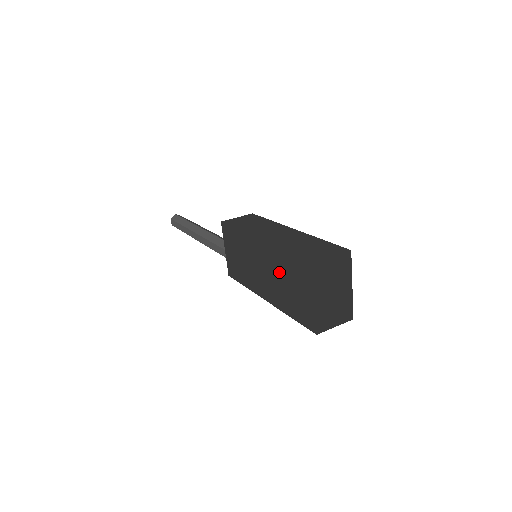
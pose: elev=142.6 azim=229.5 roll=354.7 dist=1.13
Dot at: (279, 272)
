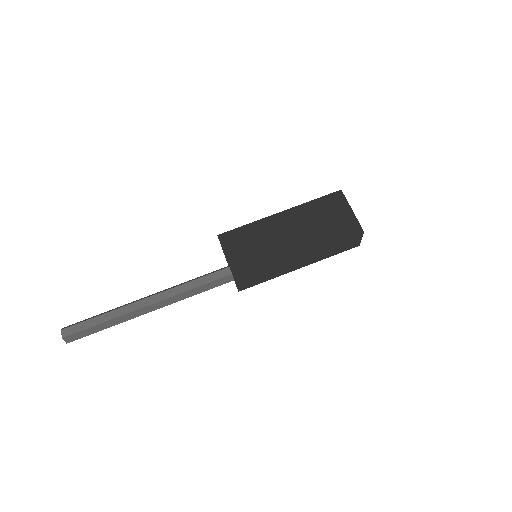
Dot at: (311, 219)
